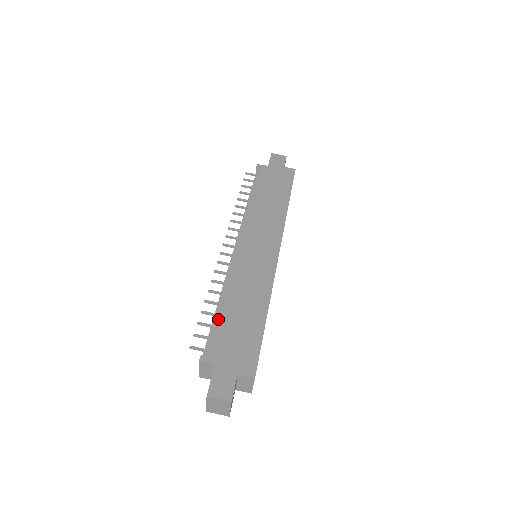
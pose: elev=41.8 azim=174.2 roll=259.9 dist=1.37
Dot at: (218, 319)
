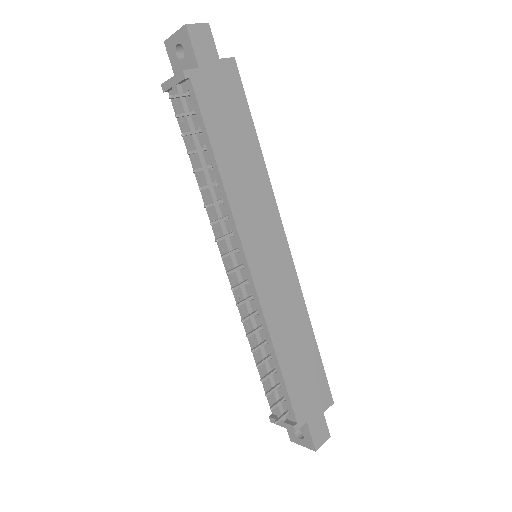
Dot at: (286, 380)
